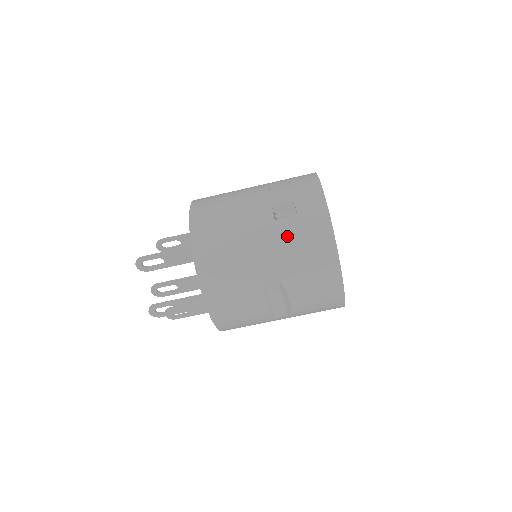
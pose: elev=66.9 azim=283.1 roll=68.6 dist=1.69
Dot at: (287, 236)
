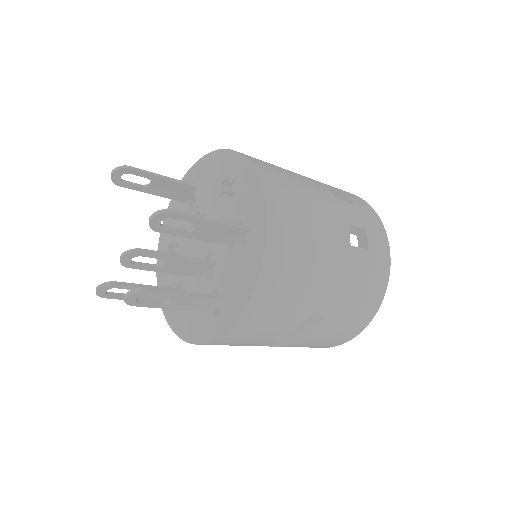
Dot at: (356, 270)
